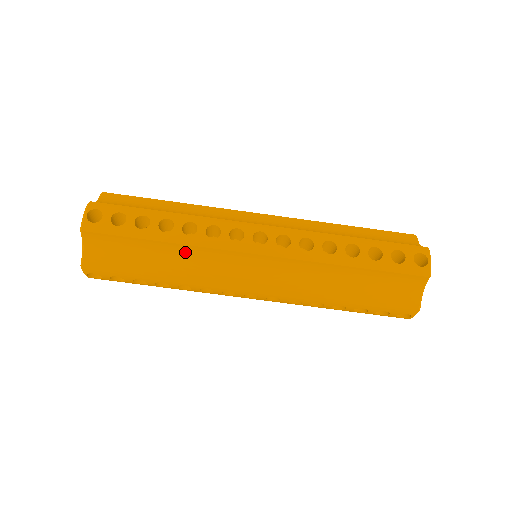
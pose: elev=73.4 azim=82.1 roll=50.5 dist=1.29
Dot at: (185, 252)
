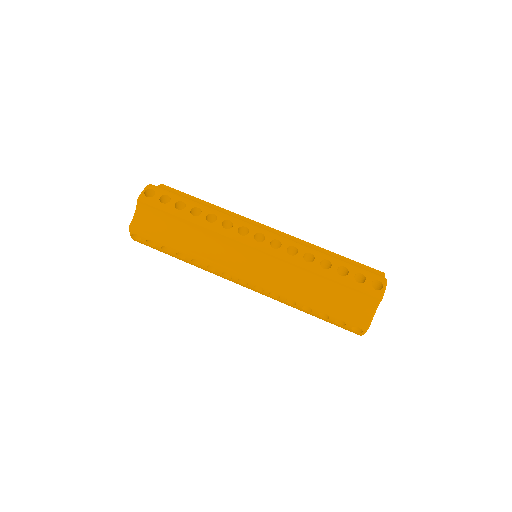
Dot at: (203, 234)
